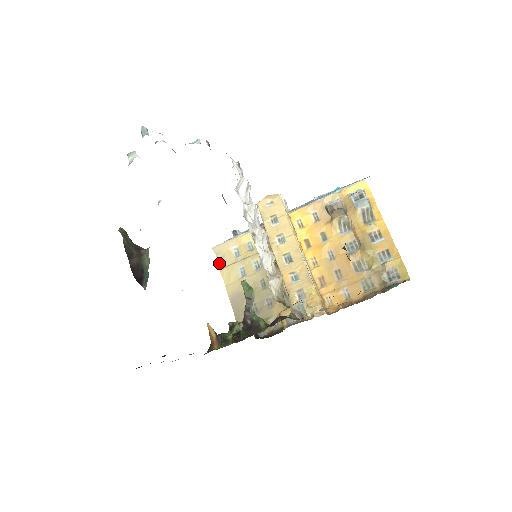
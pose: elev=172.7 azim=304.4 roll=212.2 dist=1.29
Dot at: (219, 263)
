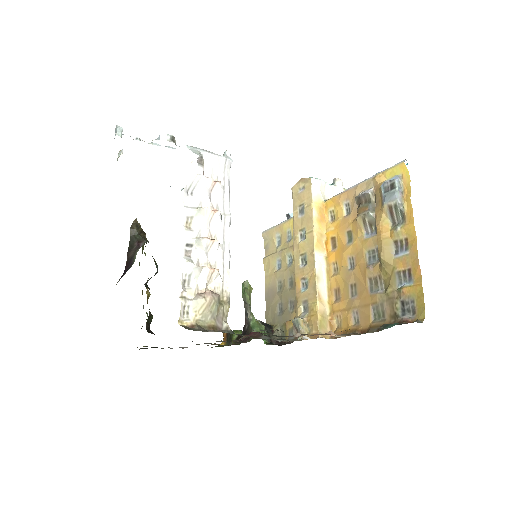
Dot at: (265, 250)
